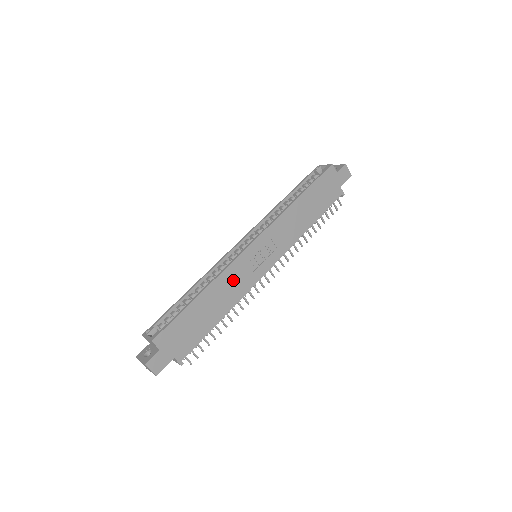
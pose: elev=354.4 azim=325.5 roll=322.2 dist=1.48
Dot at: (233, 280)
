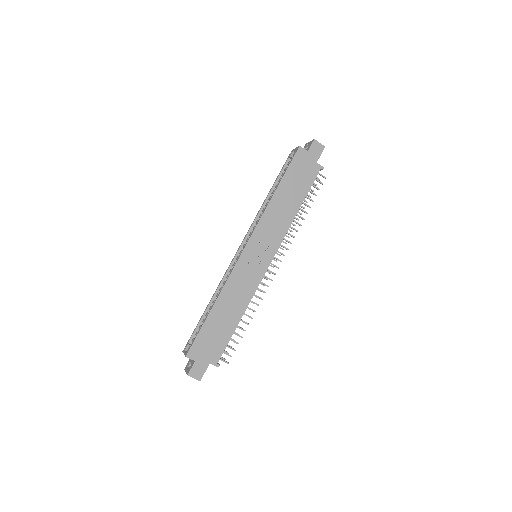
Dot at: (238, 286)
